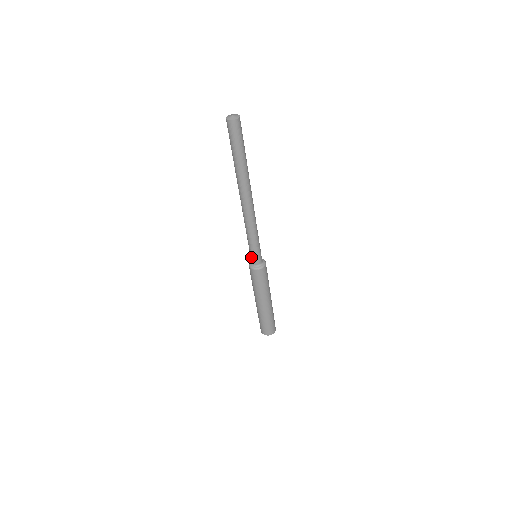
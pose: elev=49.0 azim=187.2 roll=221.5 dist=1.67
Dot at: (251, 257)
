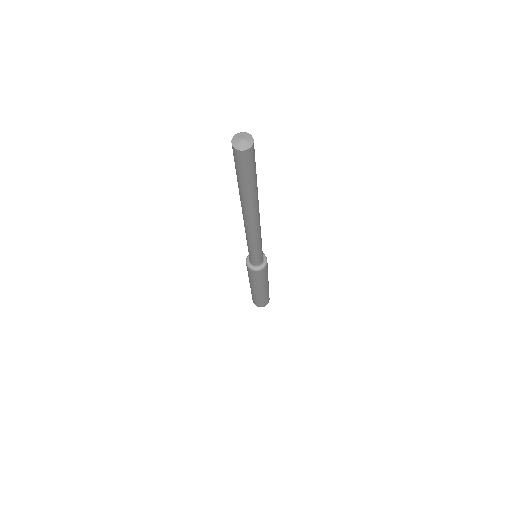
Dot at: occluded
